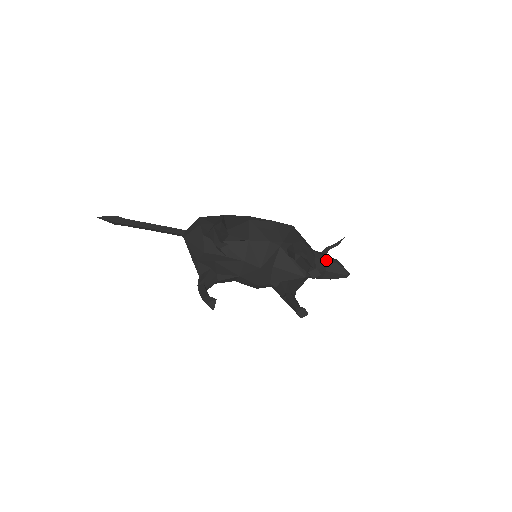
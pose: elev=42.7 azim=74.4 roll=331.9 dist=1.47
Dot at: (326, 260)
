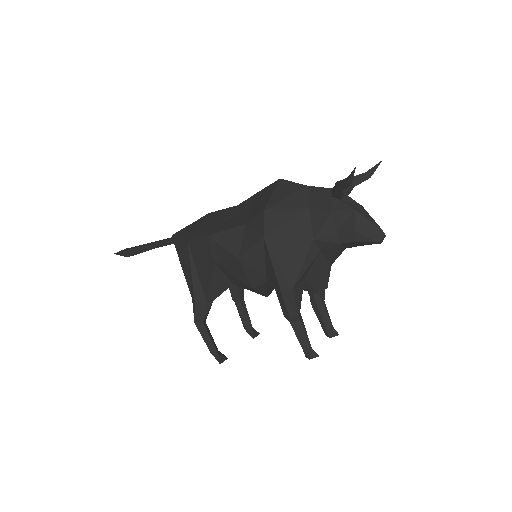
Dot at: (337, 245)
